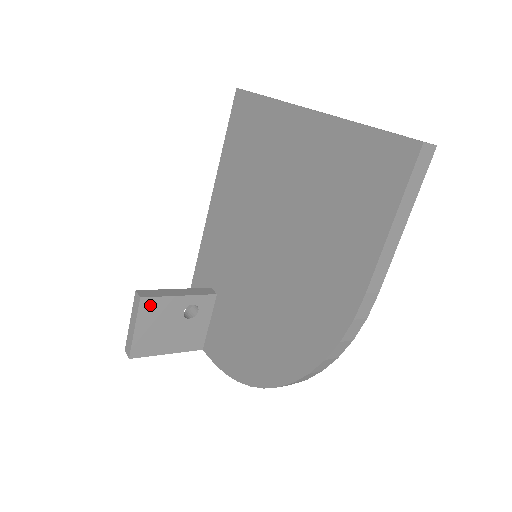
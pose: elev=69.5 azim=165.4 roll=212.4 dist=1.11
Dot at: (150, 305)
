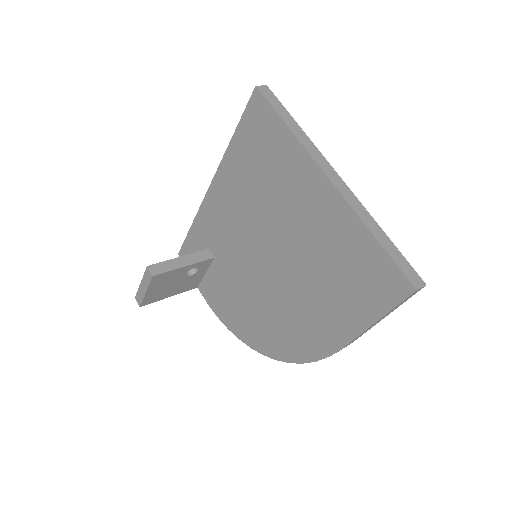
Dot at: (160, 278)
